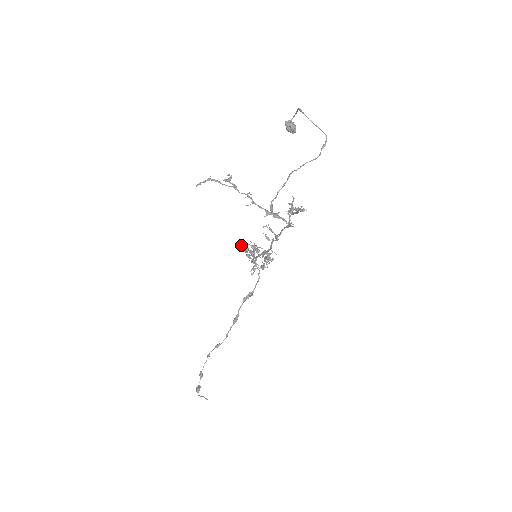
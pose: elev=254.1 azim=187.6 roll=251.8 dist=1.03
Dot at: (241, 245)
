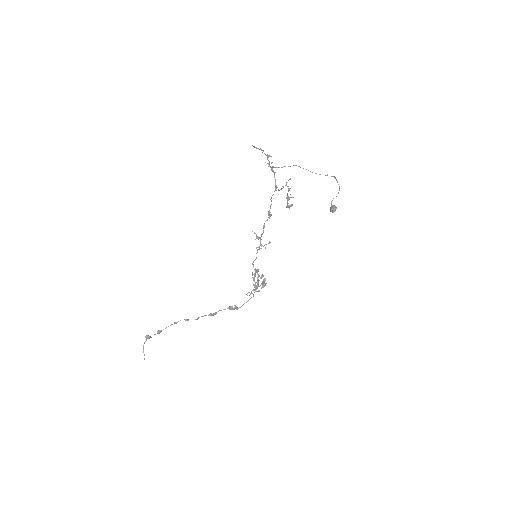
Dot at: (252, 231)
